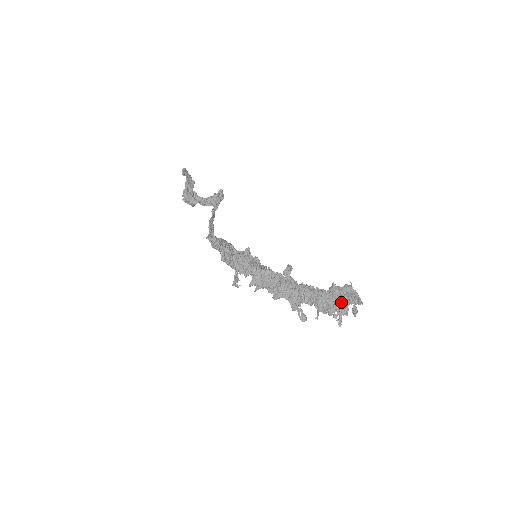
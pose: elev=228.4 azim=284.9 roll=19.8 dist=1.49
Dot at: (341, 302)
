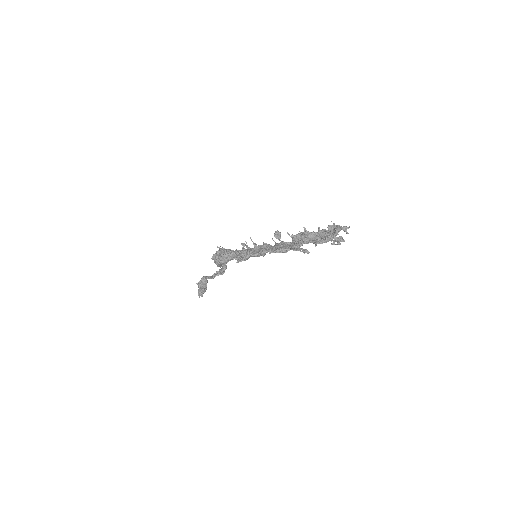
Dot at: (330, 231)
